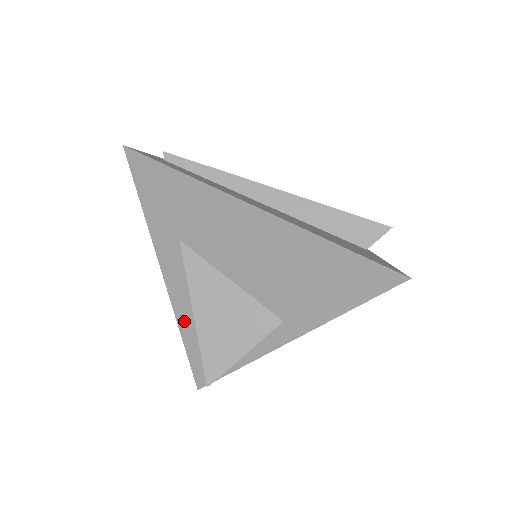
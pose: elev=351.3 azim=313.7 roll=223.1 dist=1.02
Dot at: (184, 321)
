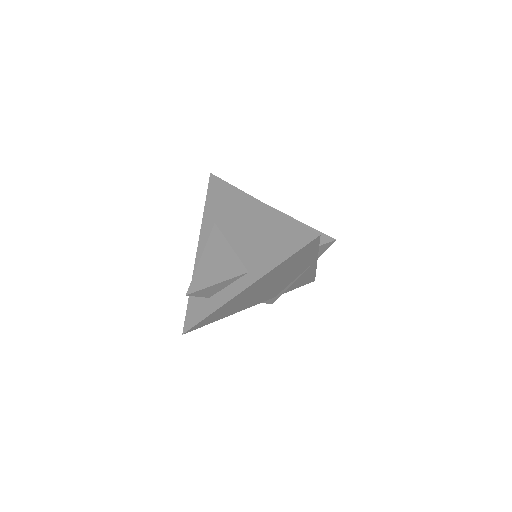
Dot at: occluded
